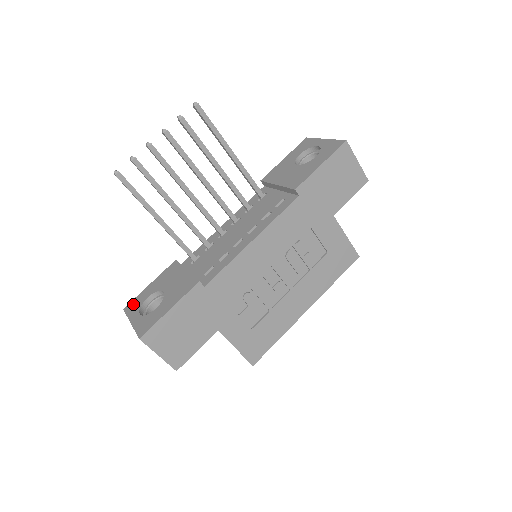
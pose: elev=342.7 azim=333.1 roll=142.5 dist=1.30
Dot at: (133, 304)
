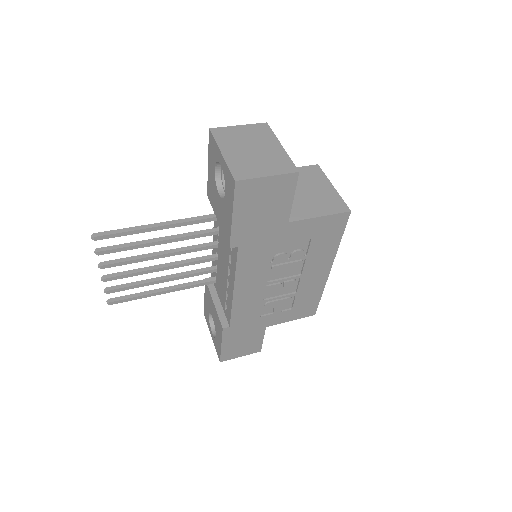
Dot at: (206, 315)
